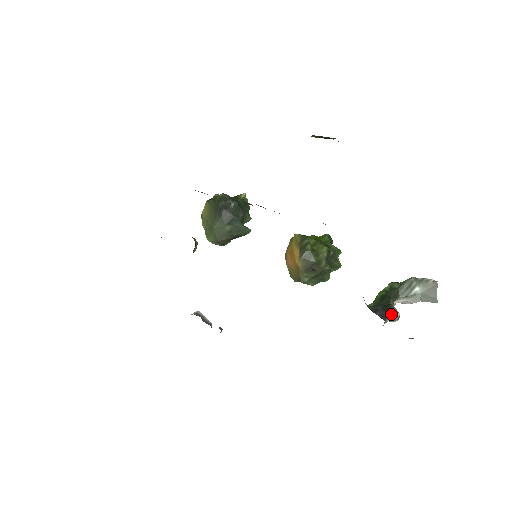
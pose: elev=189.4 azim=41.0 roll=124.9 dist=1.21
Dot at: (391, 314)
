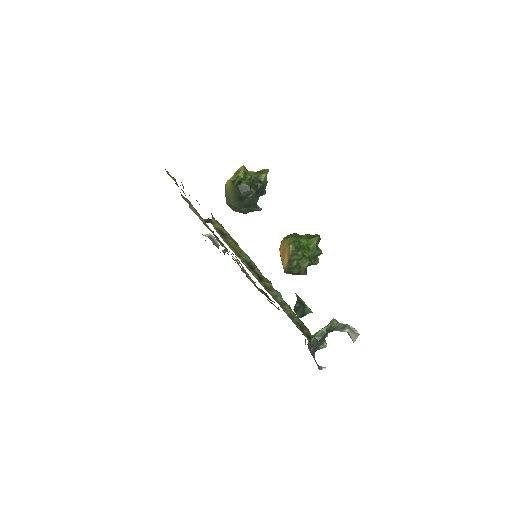
Dot at: (321, 348)
